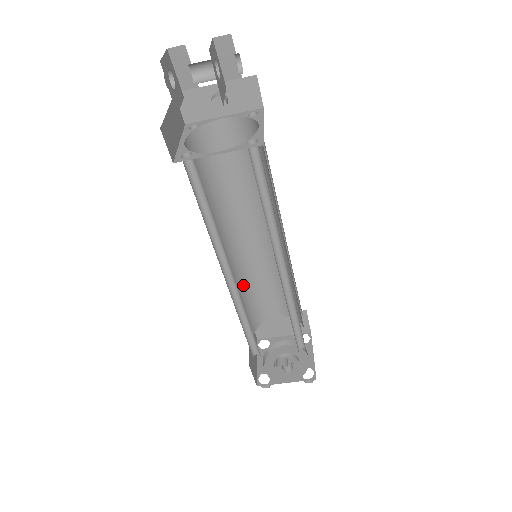
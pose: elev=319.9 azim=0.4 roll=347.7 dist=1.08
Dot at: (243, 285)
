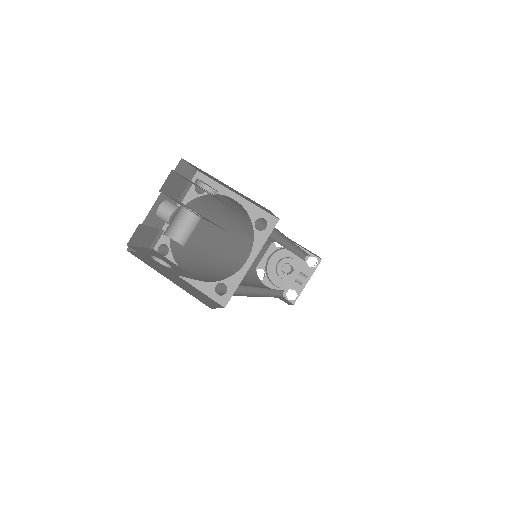
Dot at: occluded
